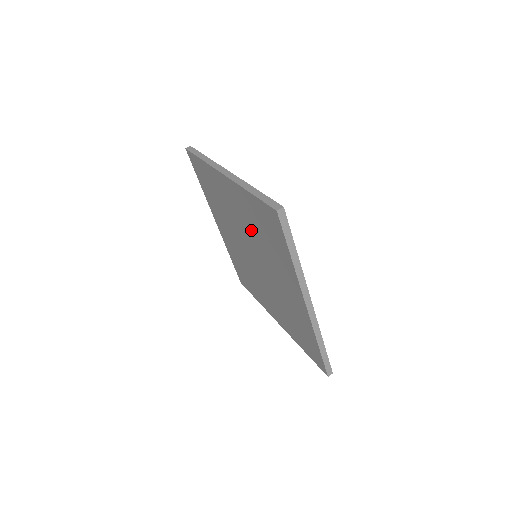
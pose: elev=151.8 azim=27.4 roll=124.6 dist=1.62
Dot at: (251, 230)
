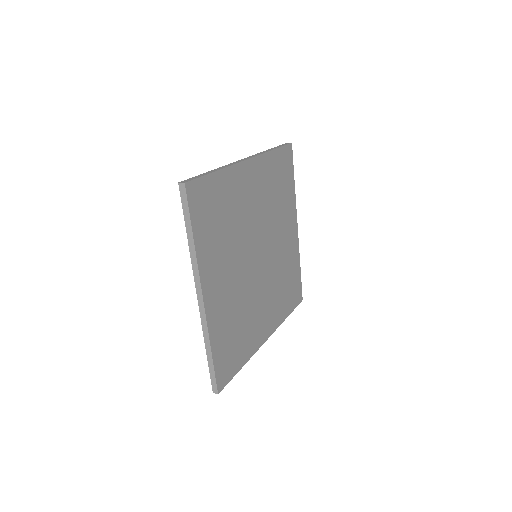
Dot at: occluded
